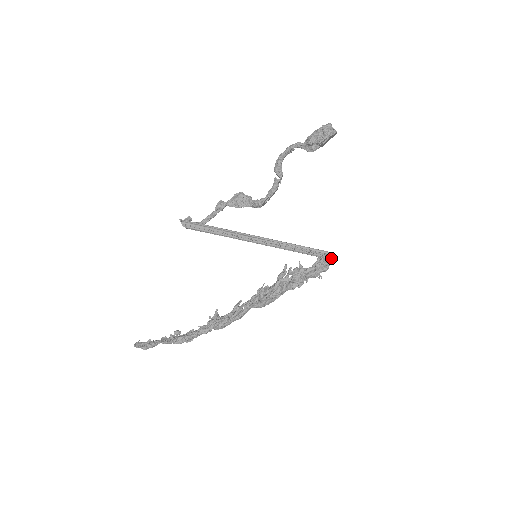
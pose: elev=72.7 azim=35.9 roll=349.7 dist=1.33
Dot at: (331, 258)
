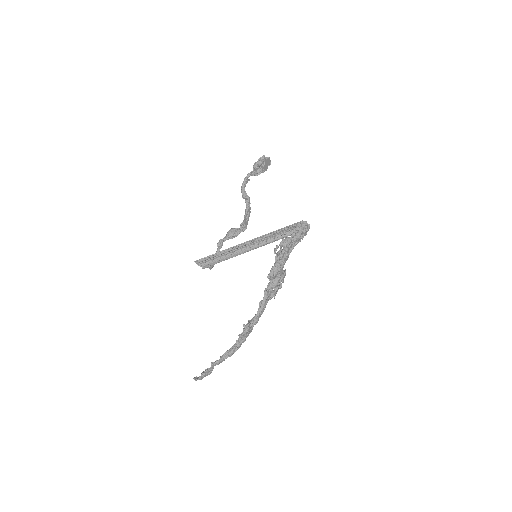
Dot at: (304, 223)
